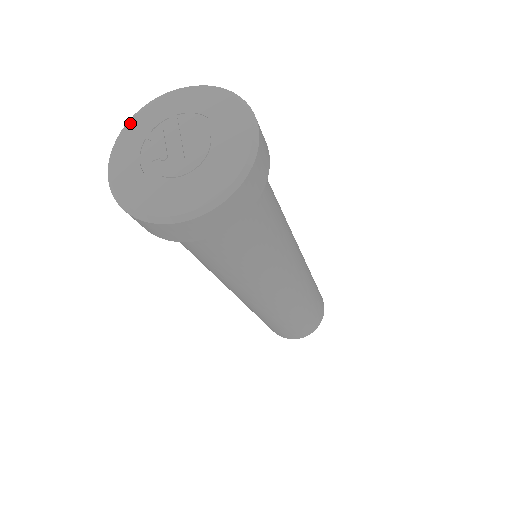
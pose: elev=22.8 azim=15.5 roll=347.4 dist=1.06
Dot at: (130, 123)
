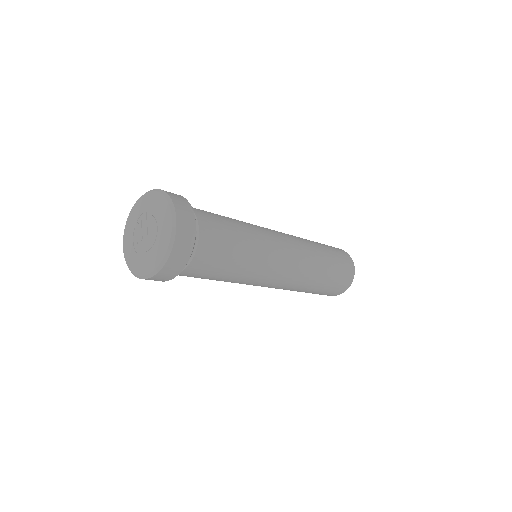
Dot at: (130, 215)
